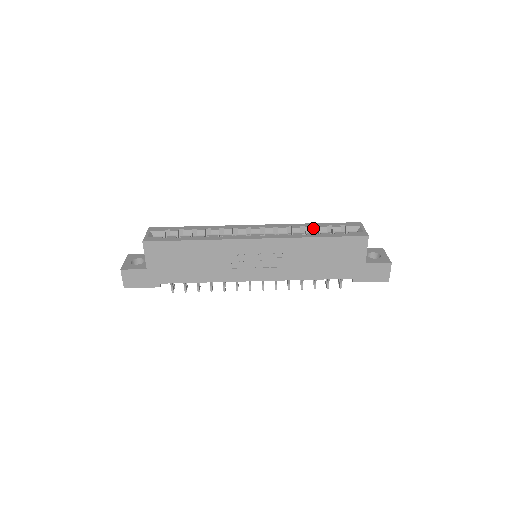
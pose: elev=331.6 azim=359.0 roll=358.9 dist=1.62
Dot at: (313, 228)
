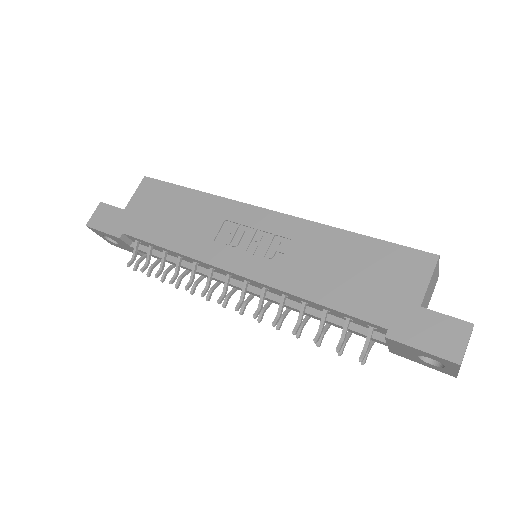
Dot at: occluded
